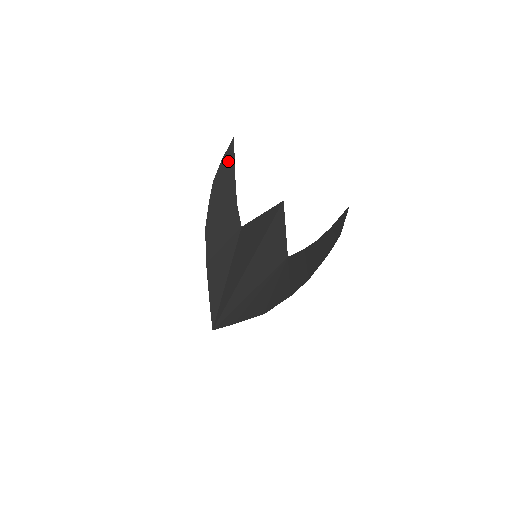
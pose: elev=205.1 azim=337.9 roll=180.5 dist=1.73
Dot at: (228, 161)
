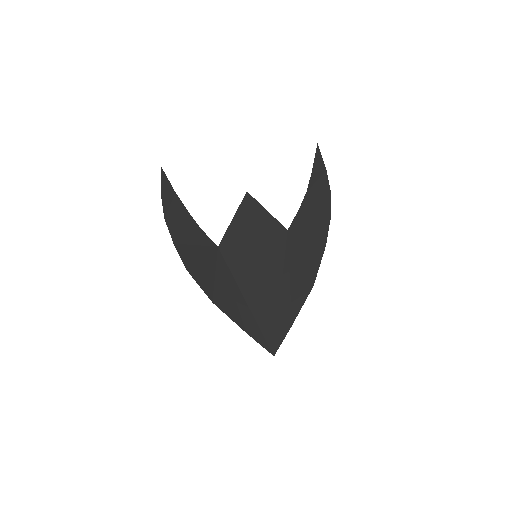
Dot at: (167, 192)
